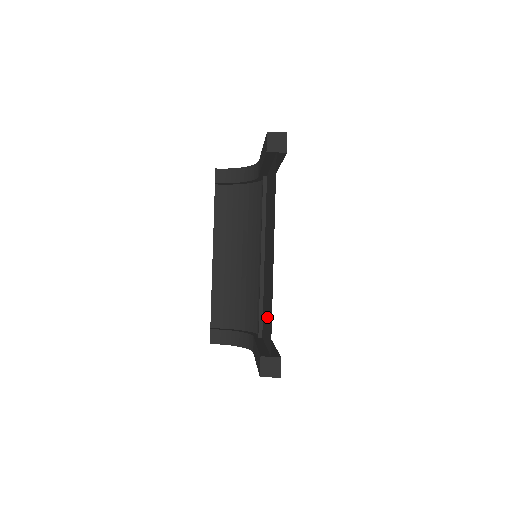
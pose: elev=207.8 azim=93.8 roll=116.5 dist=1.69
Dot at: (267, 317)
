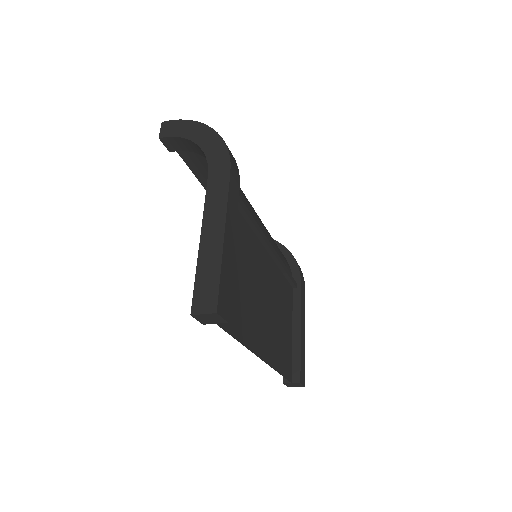
Dot at: (283, 331)
